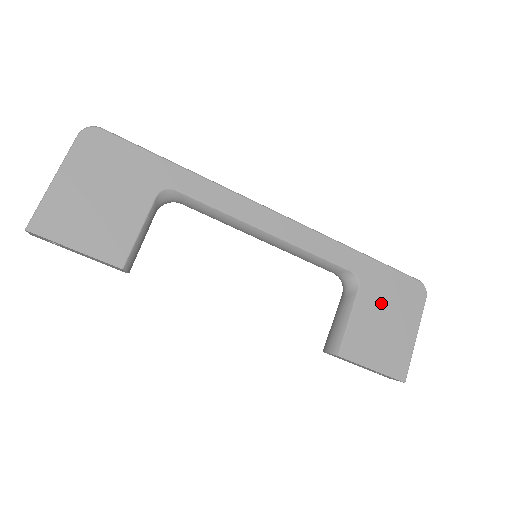
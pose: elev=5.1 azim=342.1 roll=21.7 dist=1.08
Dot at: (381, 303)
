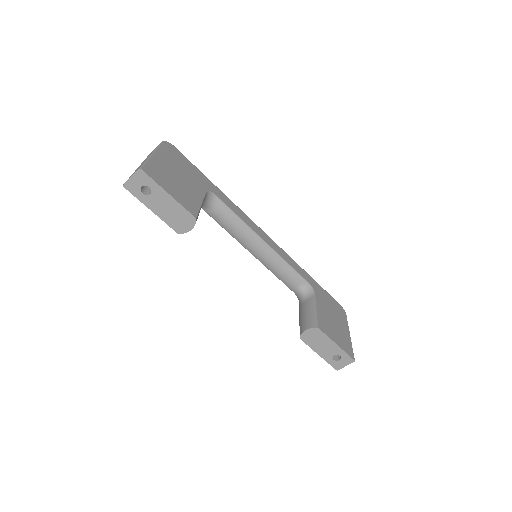
Dot at: (328, 307)
